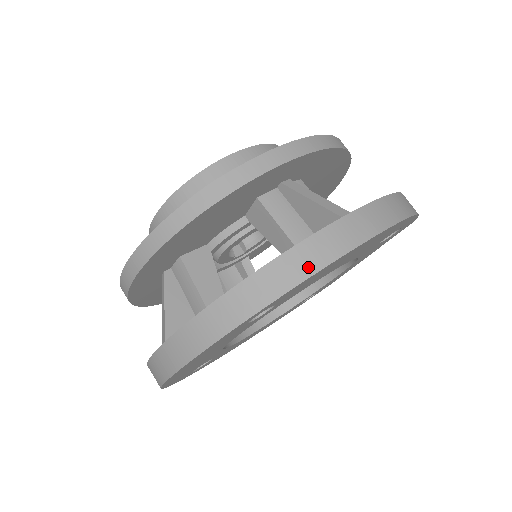
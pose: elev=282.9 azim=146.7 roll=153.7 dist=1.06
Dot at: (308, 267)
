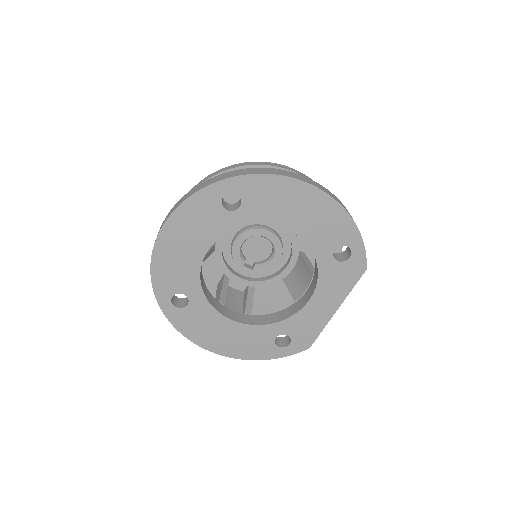
Dot at: (266, 172)
